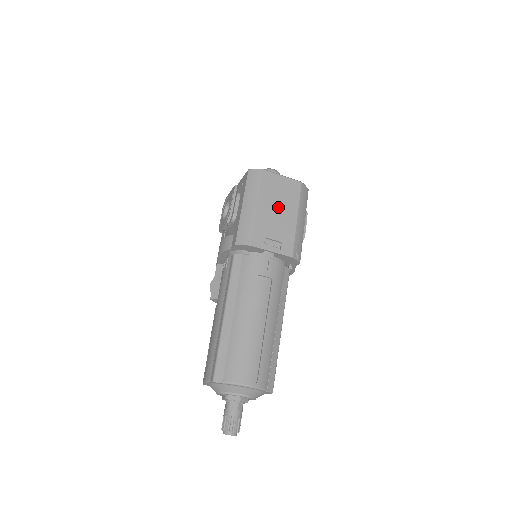
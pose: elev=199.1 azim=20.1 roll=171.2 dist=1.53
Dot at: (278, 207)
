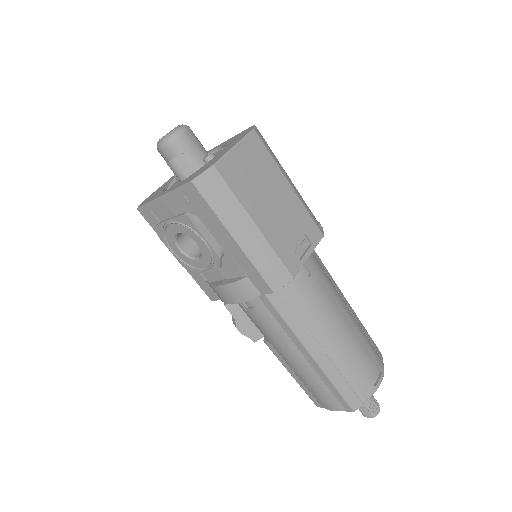
Dot at: (269, 197)
